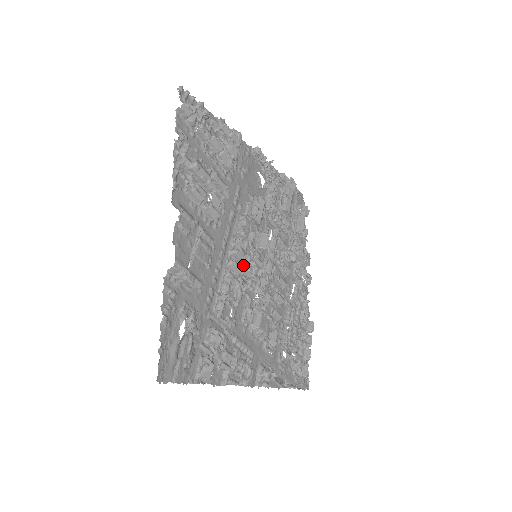
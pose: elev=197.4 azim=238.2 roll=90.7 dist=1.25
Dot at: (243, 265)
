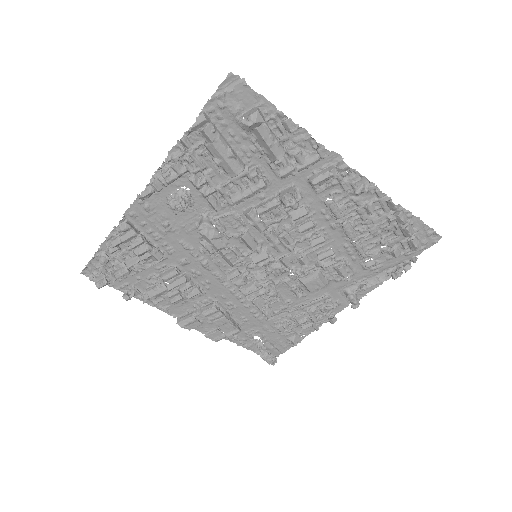
Dot at: (255, 273)
